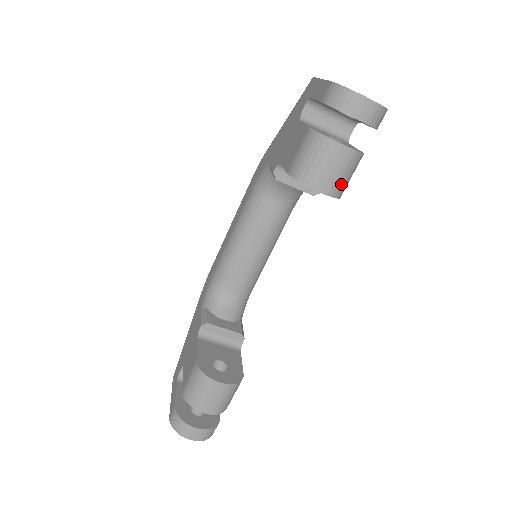
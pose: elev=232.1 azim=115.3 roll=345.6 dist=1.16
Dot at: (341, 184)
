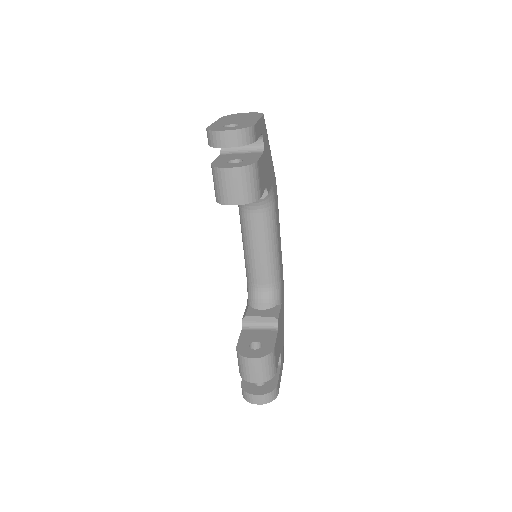
Dot at: (247, 193)
